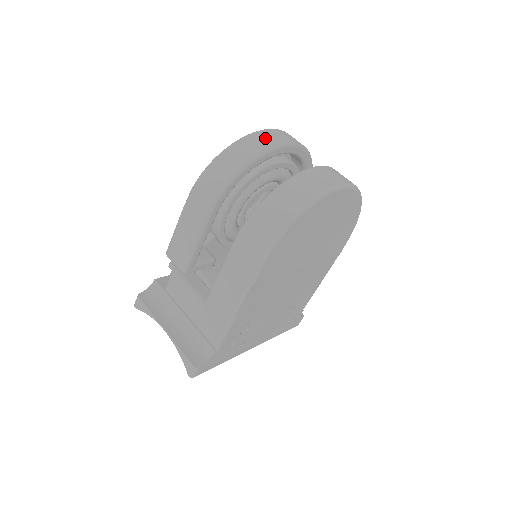
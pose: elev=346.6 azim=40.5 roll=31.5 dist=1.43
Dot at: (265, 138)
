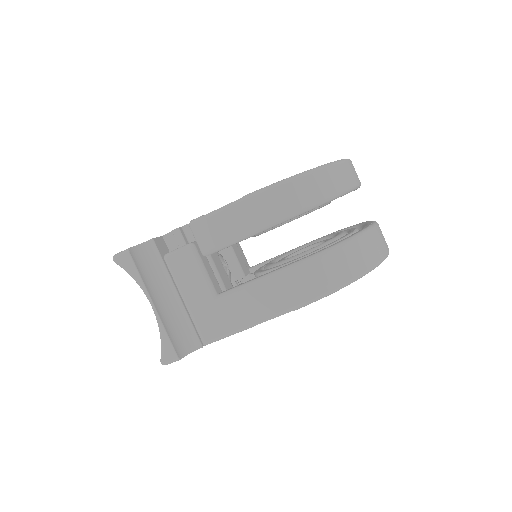
Dot at: (353, 172)
